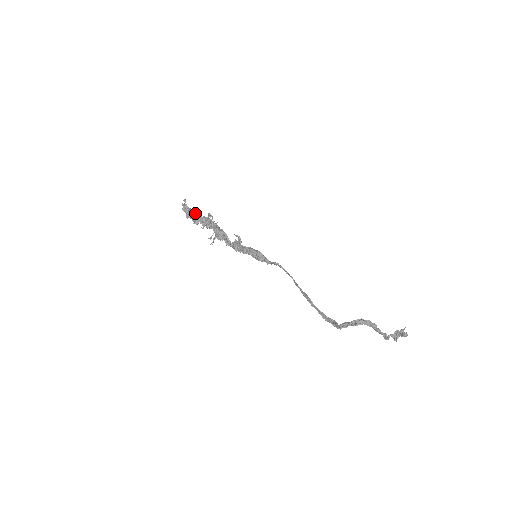
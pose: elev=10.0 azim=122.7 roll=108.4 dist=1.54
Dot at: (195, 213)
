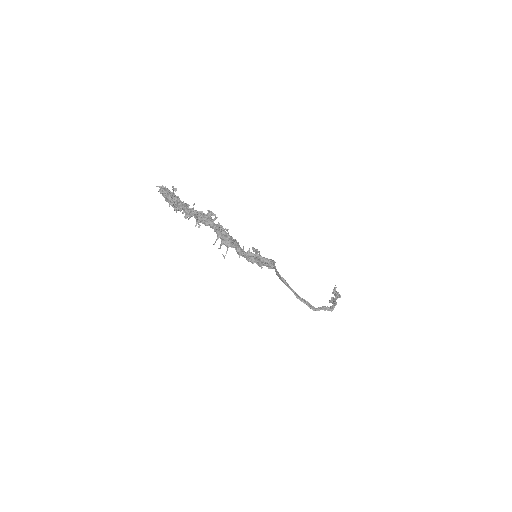
Dot at: (185, 204)
